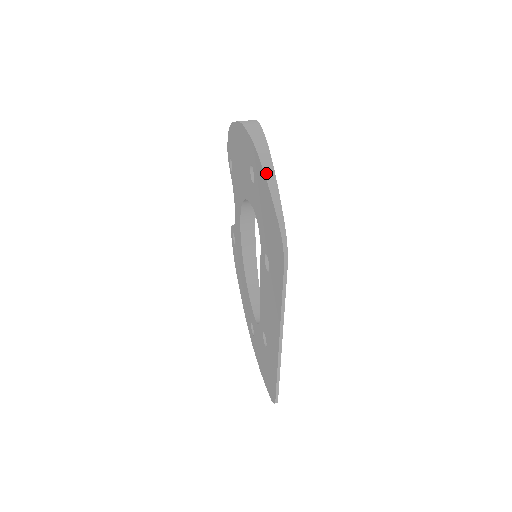
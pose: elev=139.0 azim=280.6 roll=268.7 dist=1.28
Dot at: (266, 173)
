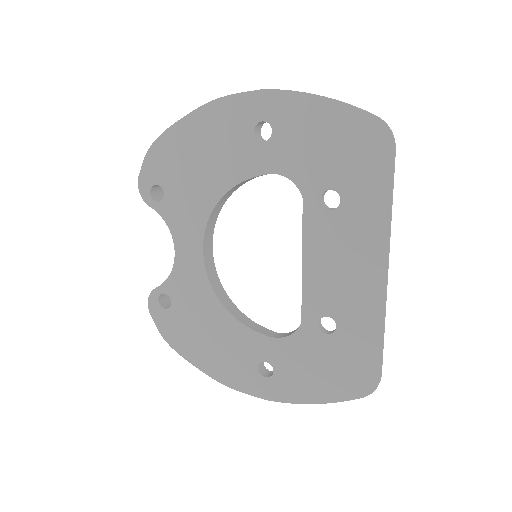
Dot at: (315, 94)
